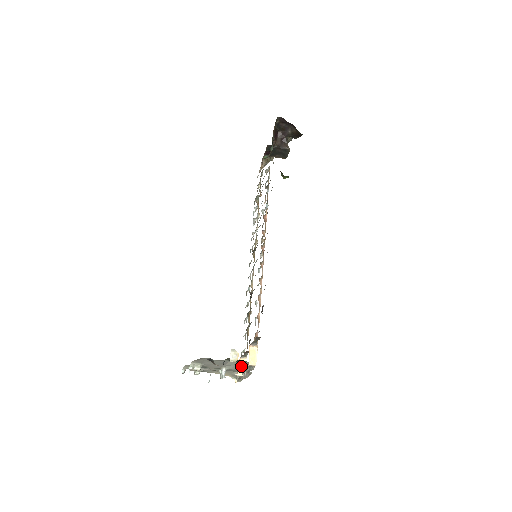
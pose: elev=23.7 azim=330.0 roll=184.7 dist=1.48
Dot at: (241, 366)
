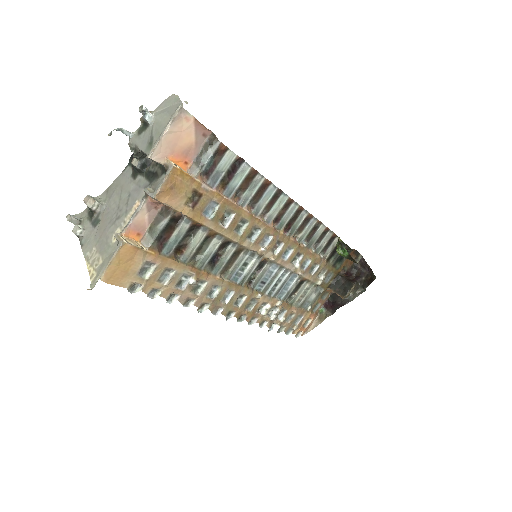
Dot at: (175, 109)
